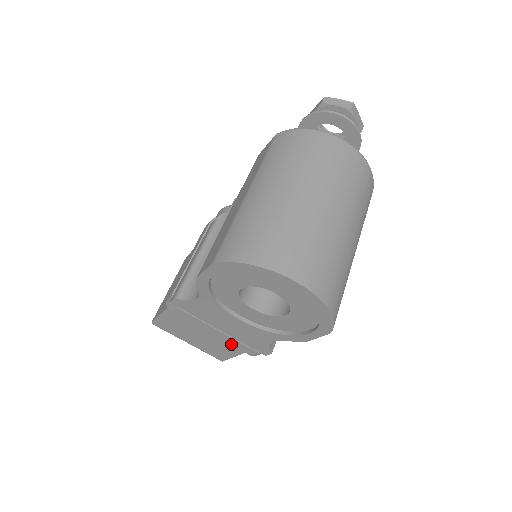
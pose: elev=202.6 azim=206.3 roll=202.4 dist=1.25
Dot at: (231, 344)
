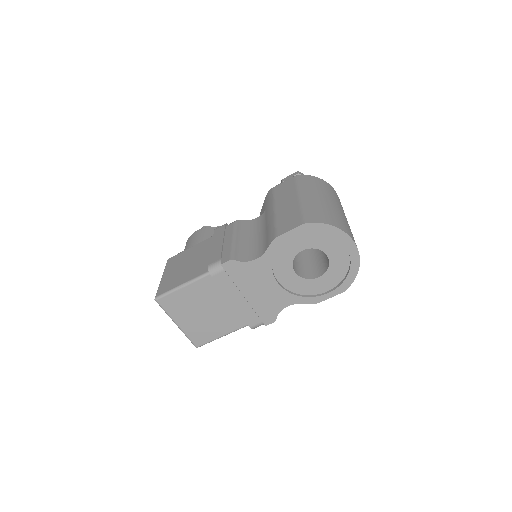
Dot at: (242, 314)
